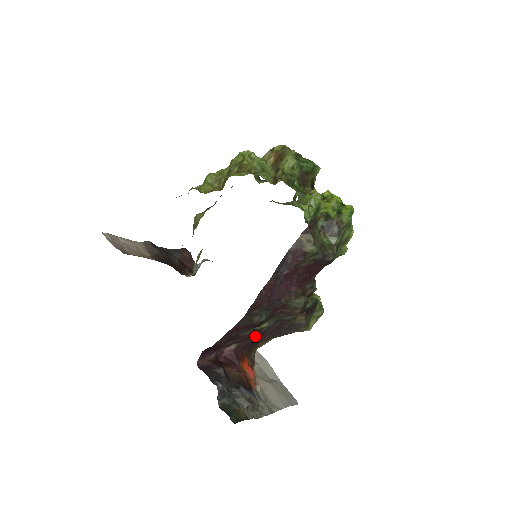
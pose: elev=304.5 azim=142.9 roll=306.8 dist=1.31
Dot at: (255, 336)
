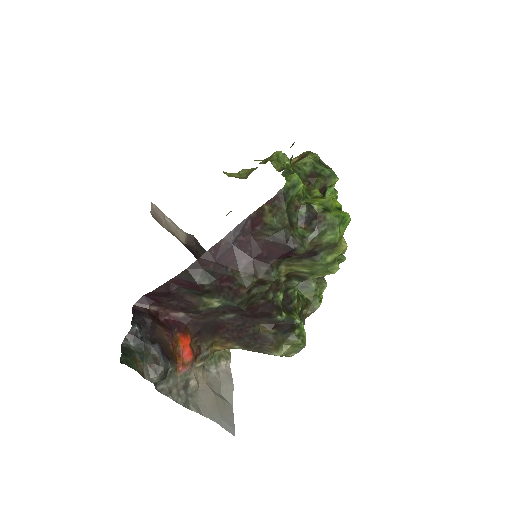
Dot at: (210, 321)
